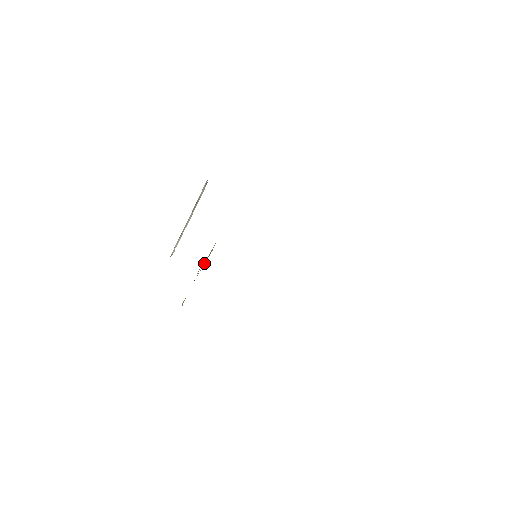
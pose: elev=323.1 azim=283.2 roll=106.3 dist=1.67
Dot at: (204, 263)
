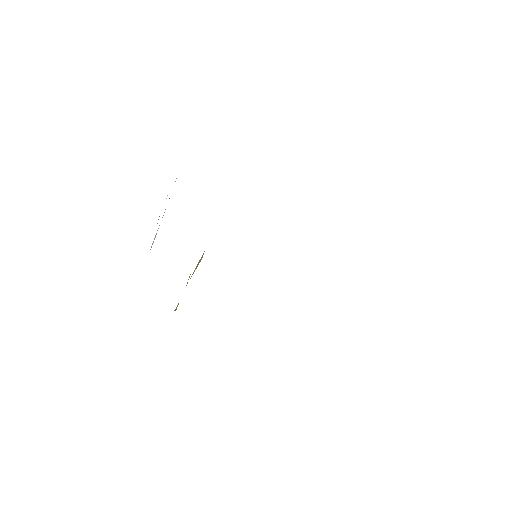
Dot at: (194, 270)
